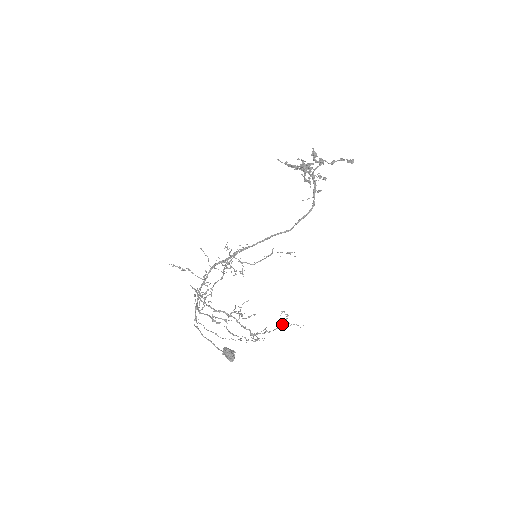
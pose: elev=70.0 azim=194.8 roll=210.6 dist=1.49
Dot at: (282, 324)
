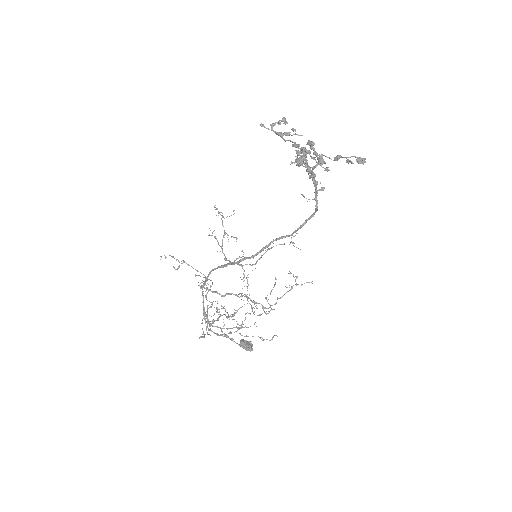
Dot at: (292, 287)
